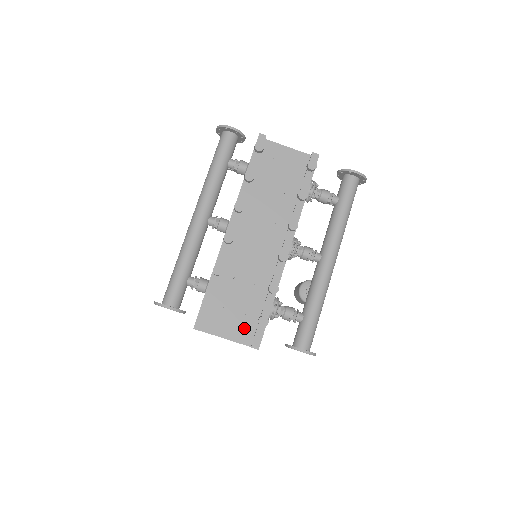
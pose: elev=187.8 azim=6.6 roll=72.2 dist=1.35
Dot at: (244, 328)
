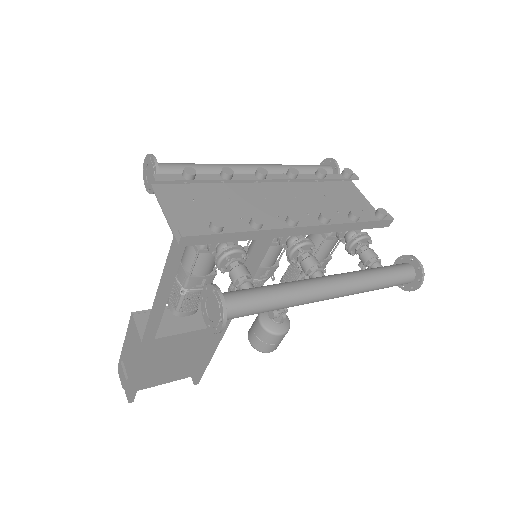
Dot at: (190, 225)
